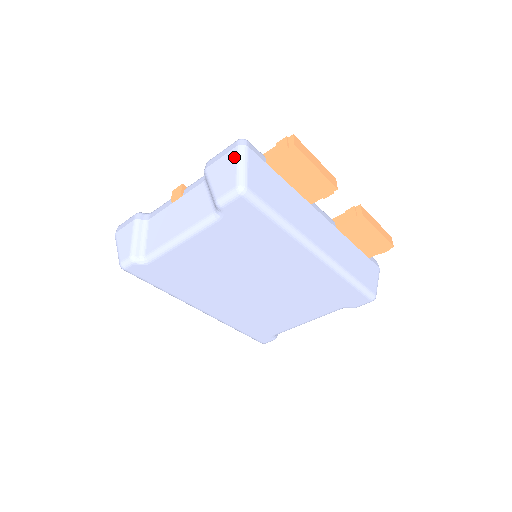
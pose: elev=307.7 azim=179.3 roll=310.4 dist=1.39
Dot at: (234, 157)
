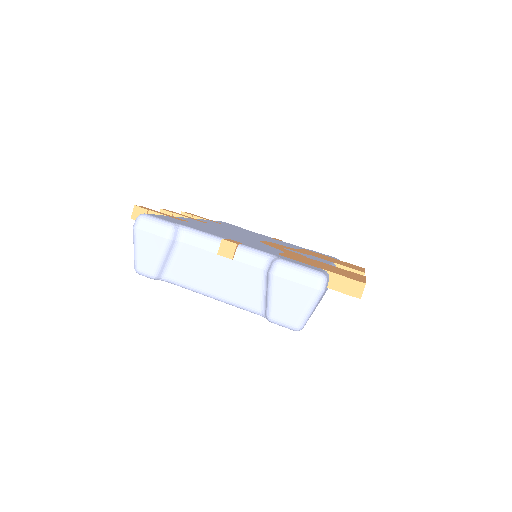
Dot at: (308, 298)
